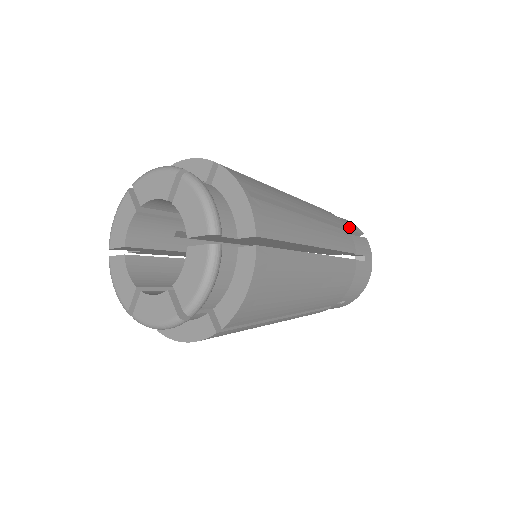
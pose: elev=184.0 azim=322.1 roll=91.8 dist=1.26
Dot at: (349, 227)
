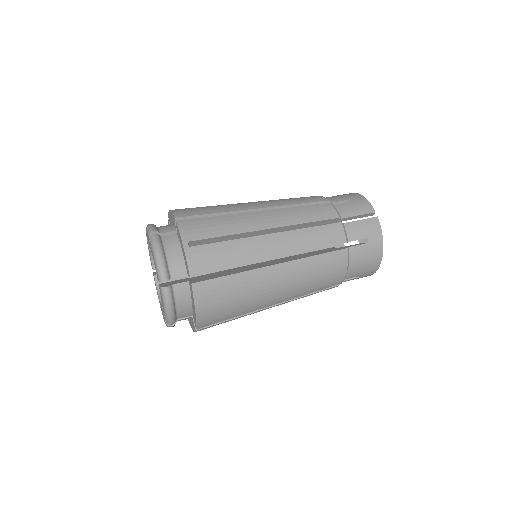
Dot at: (352, 212)
